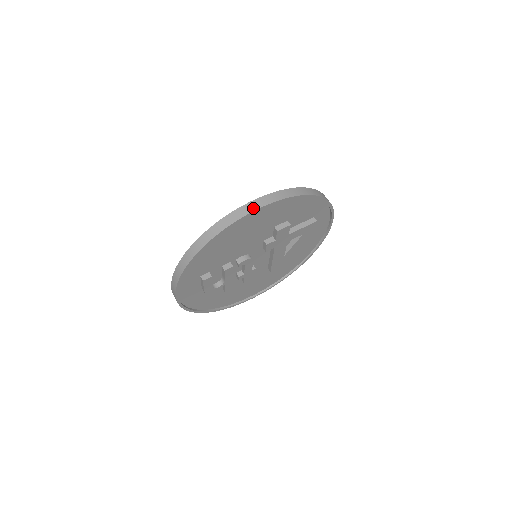
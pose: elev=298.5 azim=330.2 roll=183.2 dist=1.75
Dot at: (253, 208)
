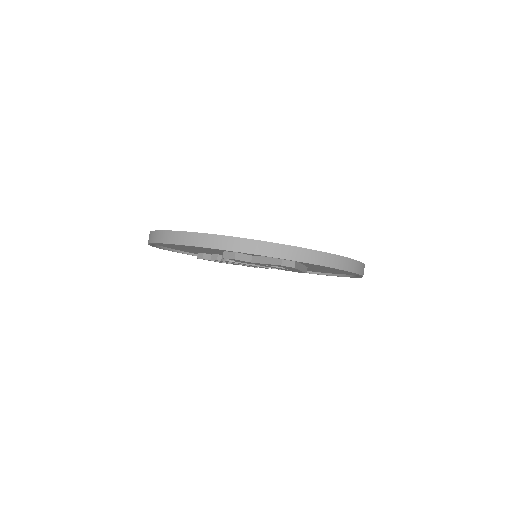
Dot at: (157, 239)
